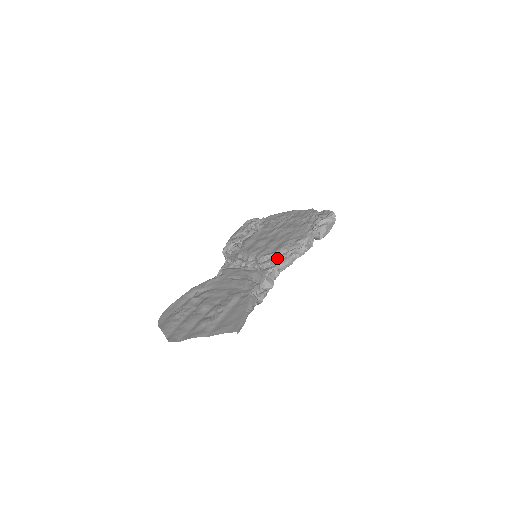
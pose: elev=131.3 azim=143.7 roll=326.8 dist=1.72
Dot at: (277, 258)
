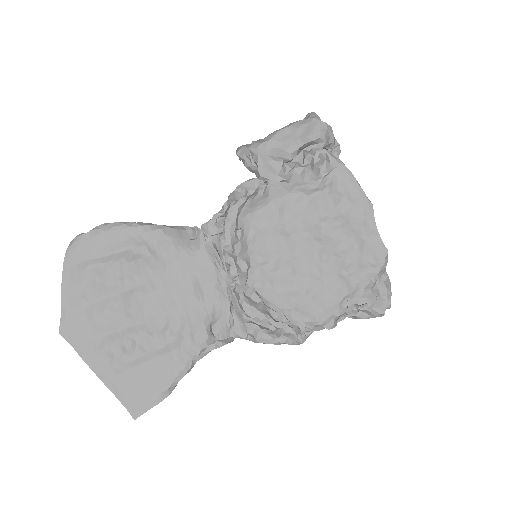
Dot at: (264, 320)
